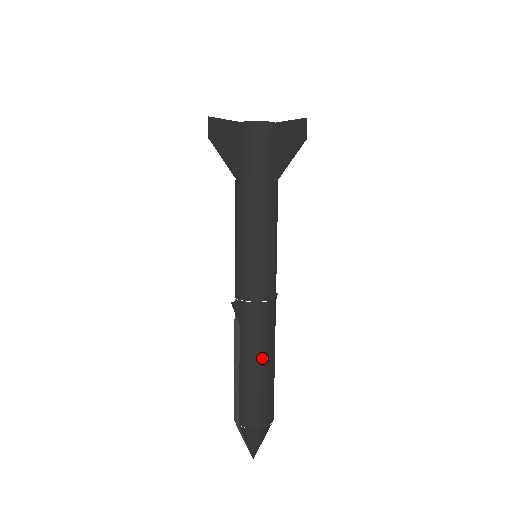
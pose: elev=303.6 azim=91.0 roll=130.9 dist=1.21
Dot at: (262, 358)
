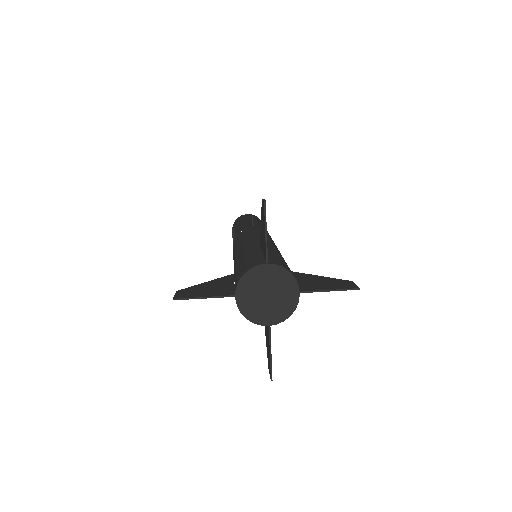
Dot at: occluded
